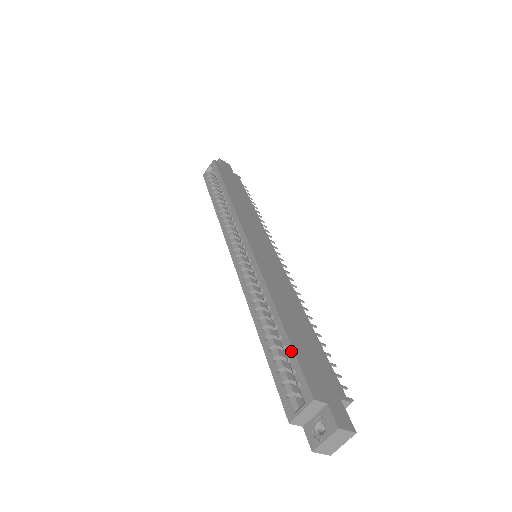
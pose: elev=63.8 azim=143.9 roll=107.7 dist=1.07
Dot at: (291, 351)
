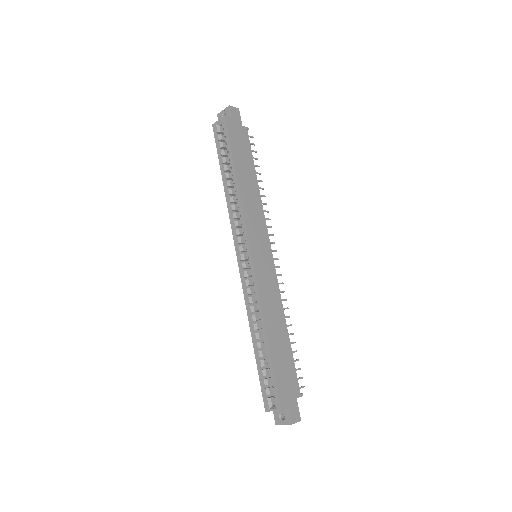
Dot at: (272, 373)
